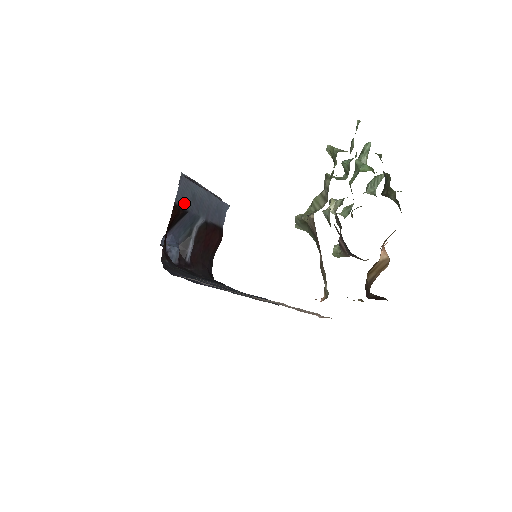
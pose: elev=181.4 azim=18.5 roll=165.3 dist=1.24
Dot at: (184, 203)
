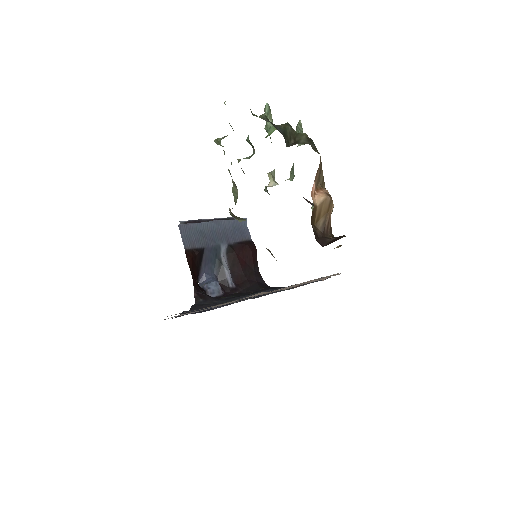
Dot at: (195, 244)
